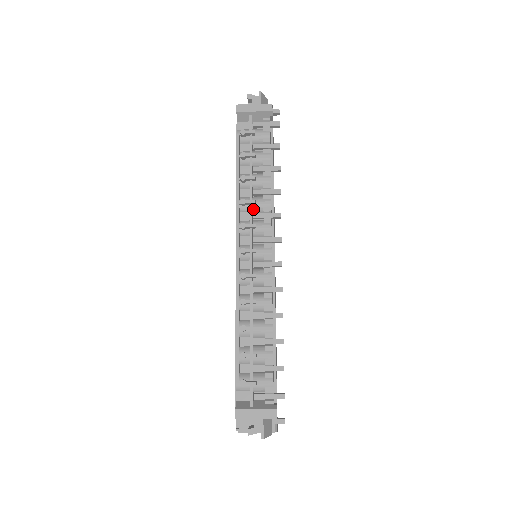
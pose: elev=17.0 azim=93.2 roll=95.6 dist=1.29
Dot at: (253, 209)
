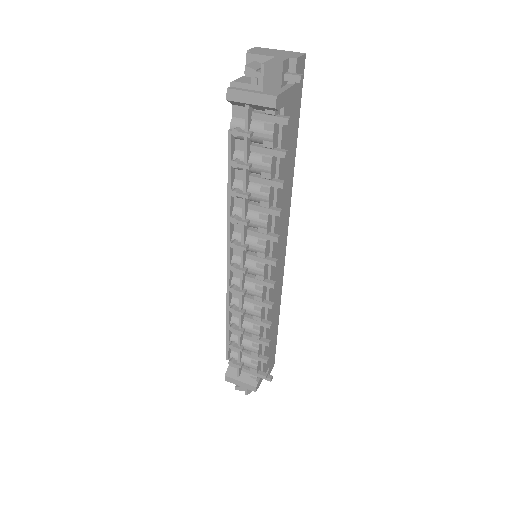
Dot at: (247, 225)
